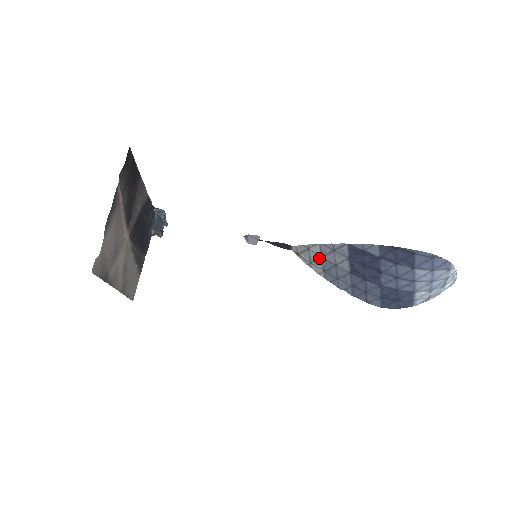
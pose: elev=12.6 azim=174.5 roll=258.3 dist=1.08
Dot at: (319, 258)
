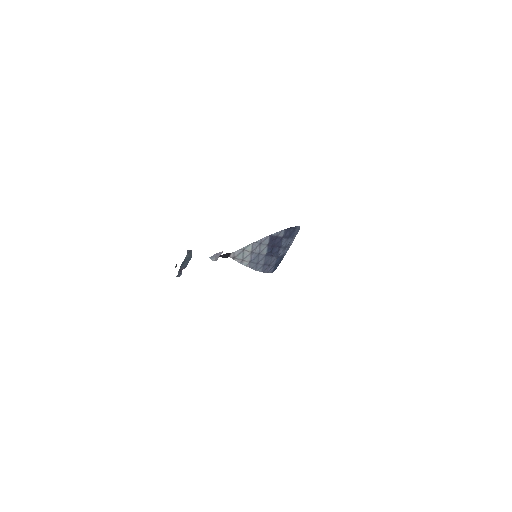
Dot at: (250, 253)
